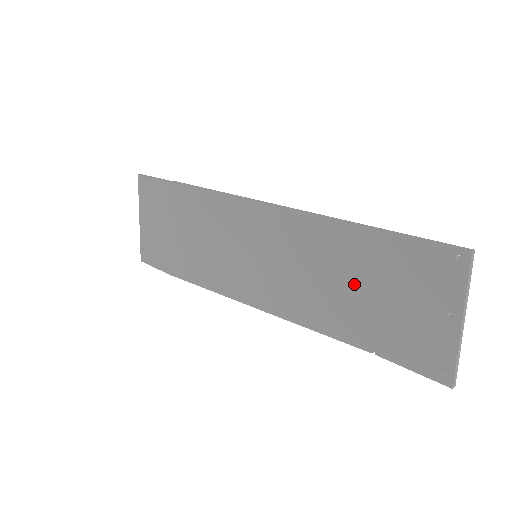
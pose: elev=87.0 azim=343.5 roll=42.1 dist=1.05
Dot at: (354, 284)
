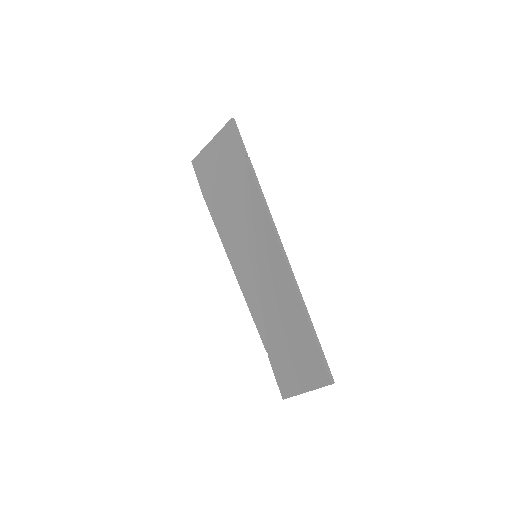
Dot at: (285, 329)
